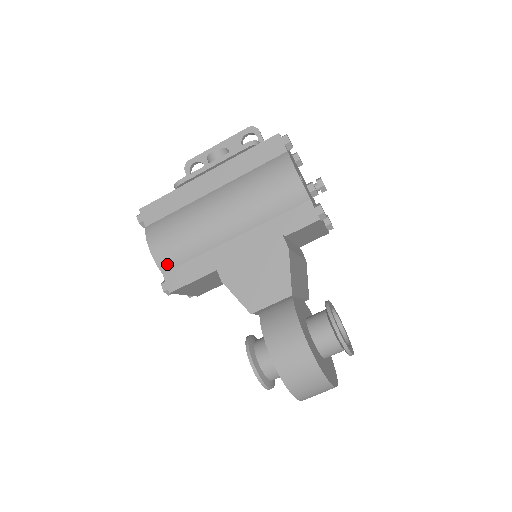
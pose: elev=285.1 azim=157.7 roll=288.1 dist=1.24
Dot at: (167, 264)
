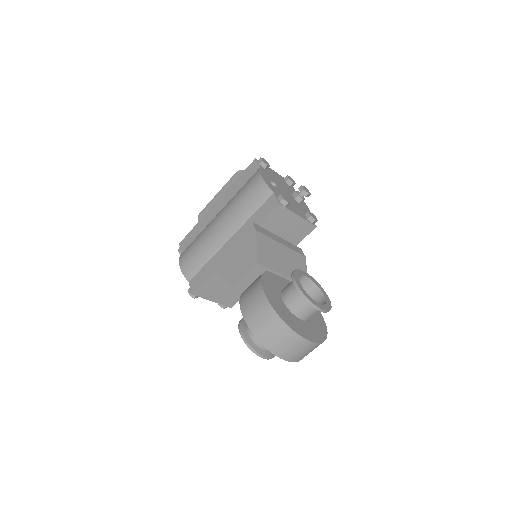
Dot at: (190, 273)
